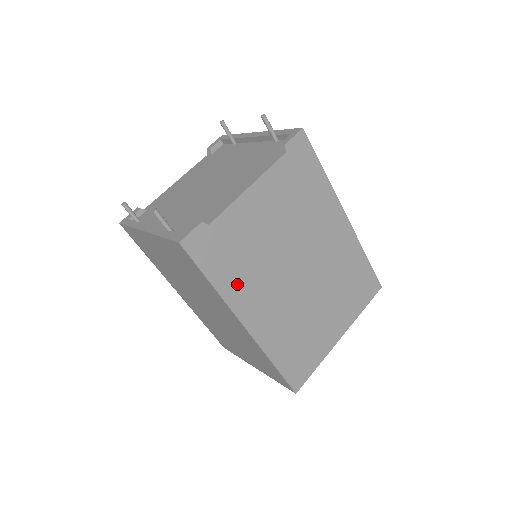
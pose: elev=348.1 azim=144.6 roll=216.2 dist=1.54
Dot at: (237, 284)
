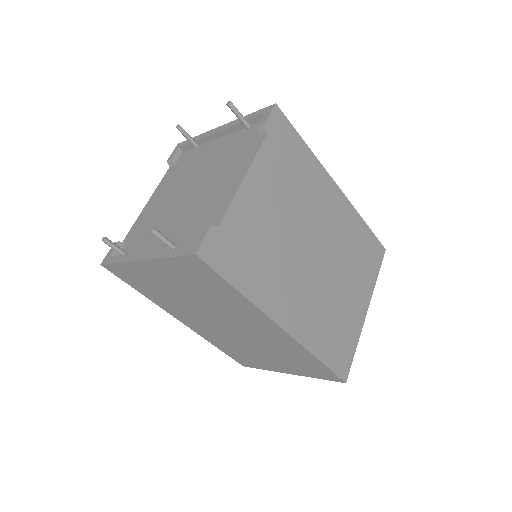
Dot at: (262, 284)
